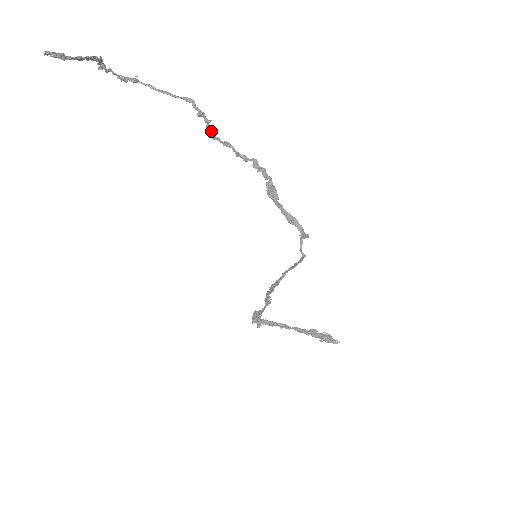
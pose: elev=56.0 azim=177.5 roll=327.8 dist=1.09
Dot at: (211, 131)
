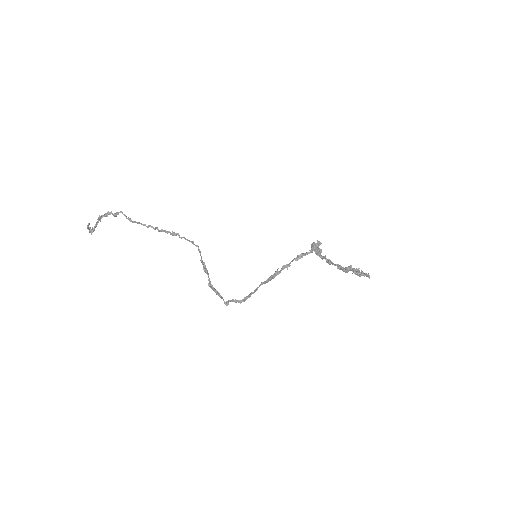
Dot at: occluded
